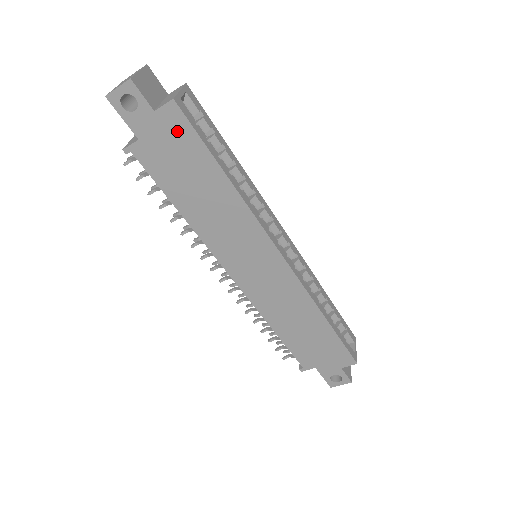
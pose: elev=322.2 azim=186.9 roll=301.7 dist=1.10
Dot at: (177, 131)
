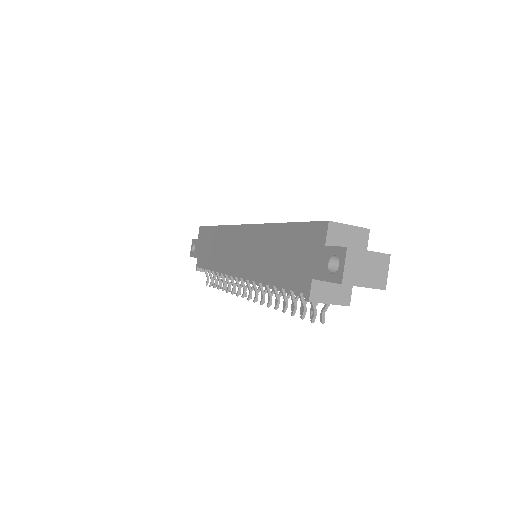
Dot at: (203, 236)
